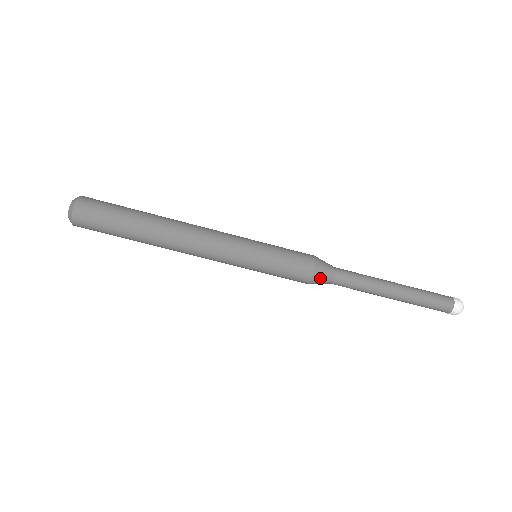
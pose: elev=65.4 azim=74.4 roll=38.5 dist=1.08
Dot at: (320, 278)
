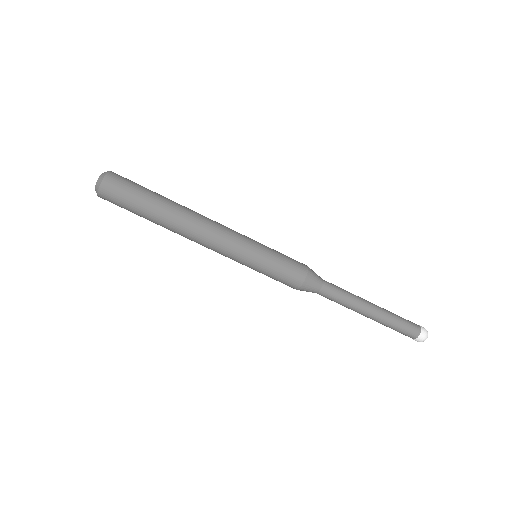
Dot at: (305, 290)
